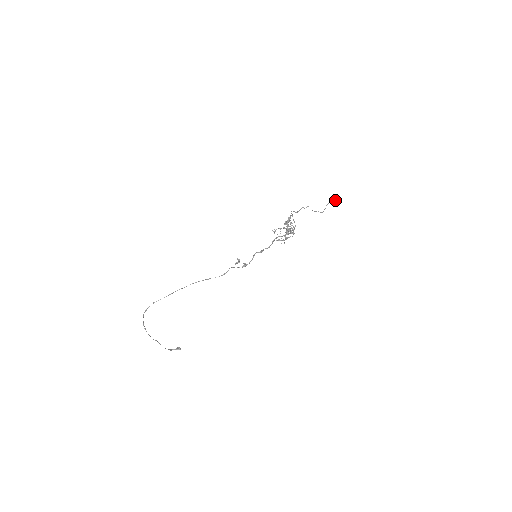
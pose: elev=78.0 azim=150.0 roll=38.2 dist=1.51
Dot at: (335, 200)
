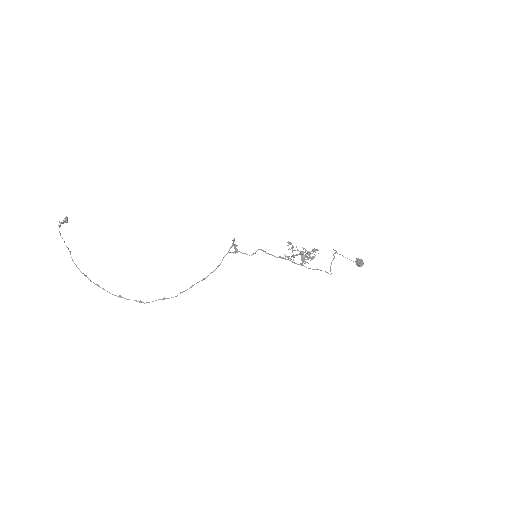
Dot at: (358, 264)
